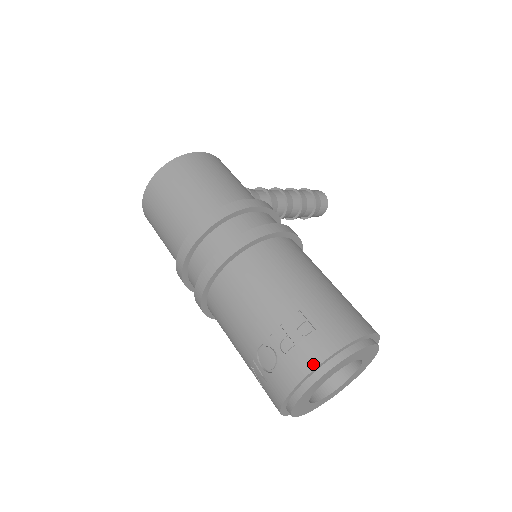
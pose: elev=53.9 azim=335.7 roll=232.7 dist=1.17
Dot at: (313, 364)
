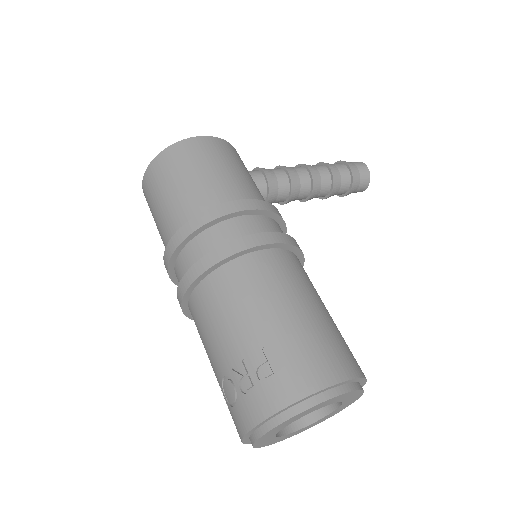
Dot at: (266, 413)
